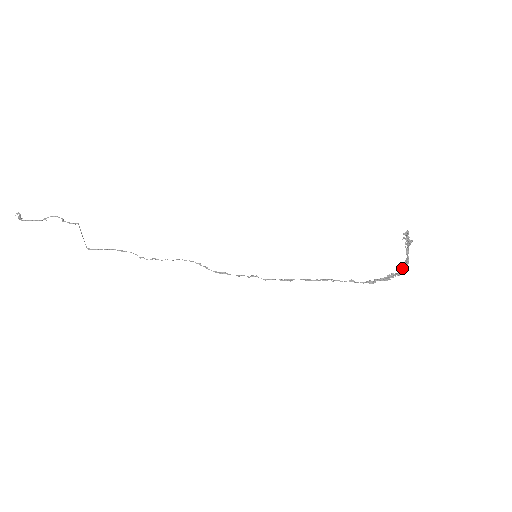
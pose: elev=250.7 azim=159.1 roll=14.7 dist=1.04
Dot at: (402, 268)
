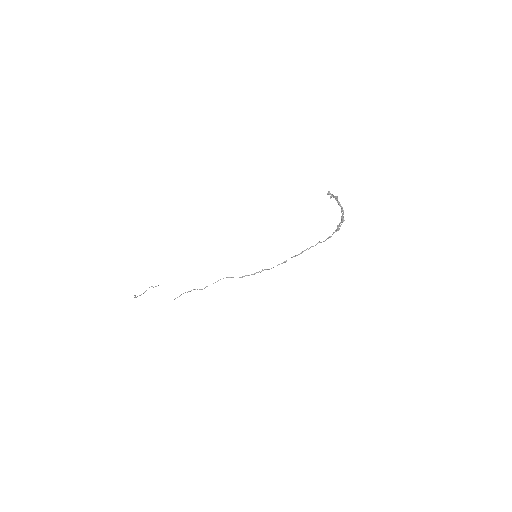
Dot at: (342, 217)
